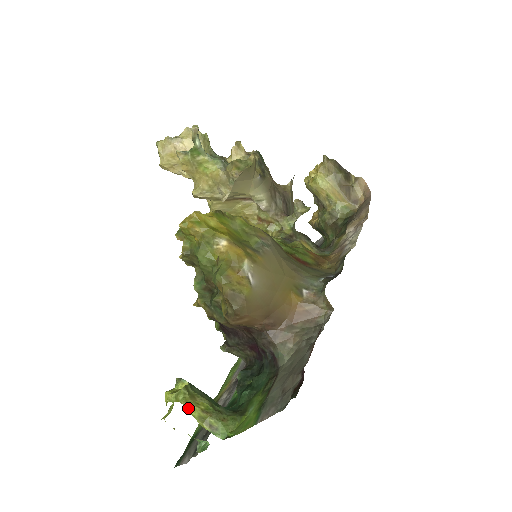
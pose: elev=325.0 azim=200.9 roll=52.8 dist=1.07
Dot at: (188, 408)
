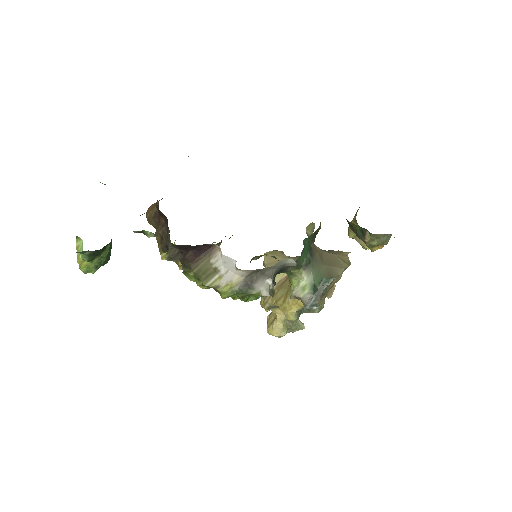
Dot at: occluded
